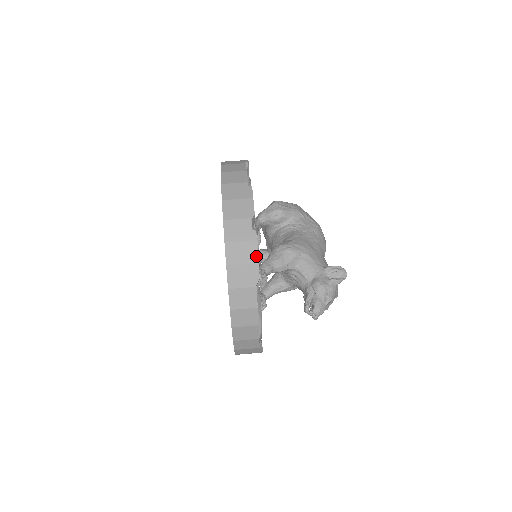
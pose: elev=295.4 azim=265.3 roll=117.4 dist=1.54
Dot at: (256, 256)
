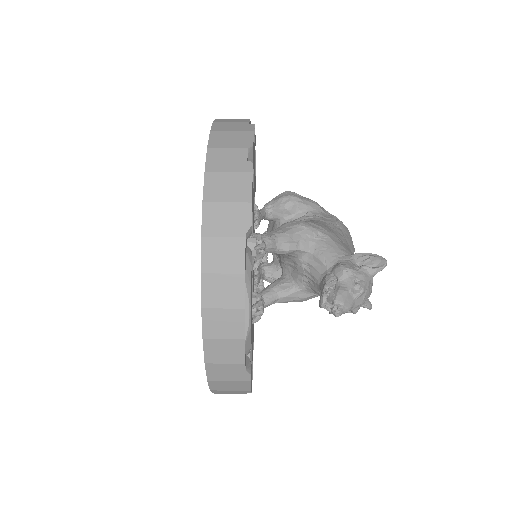
Dot at: (249, 192)
